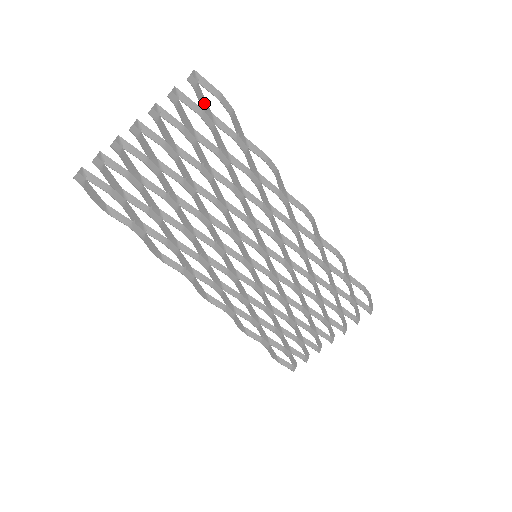
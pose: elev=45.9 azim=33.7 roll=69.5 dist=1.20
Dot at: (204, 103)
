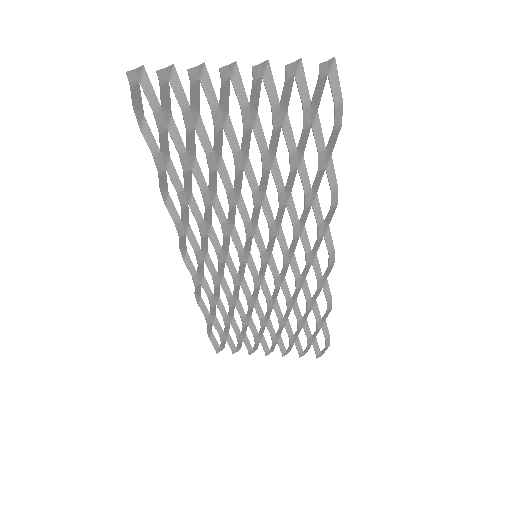
Dot at: (318, 97)
